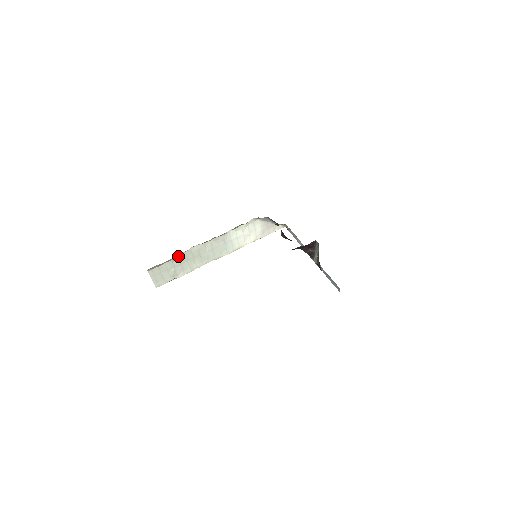
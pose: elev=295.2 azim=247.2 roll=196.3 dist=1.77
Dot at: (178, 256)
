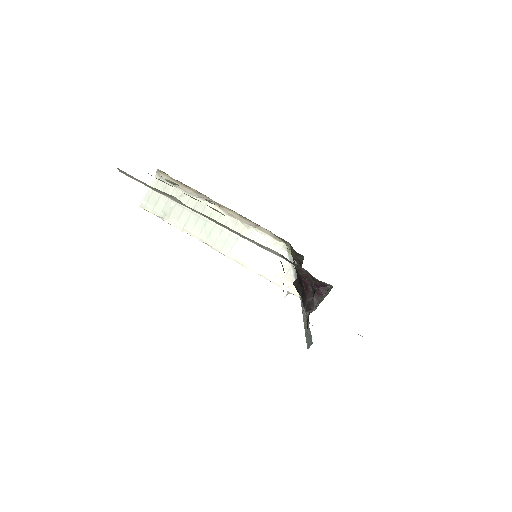
Dot at: (191, 196)
